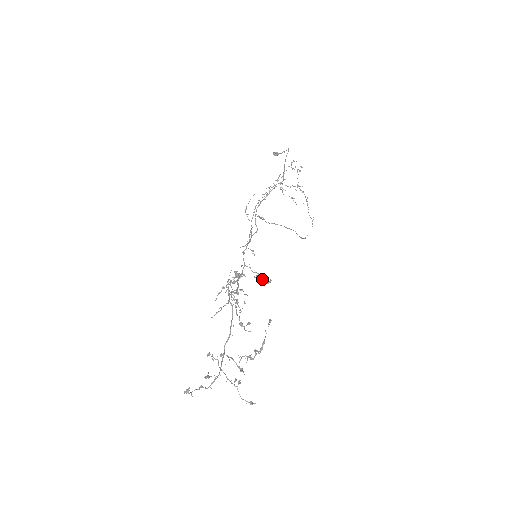
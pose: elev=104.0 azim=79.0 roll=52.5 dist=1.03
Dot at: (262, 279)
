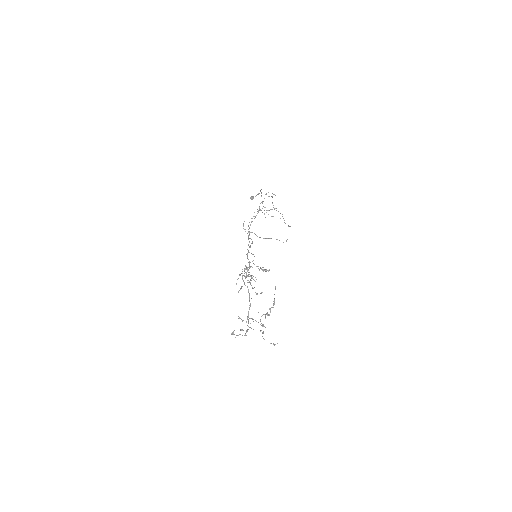
Dot at: (263, 270)
